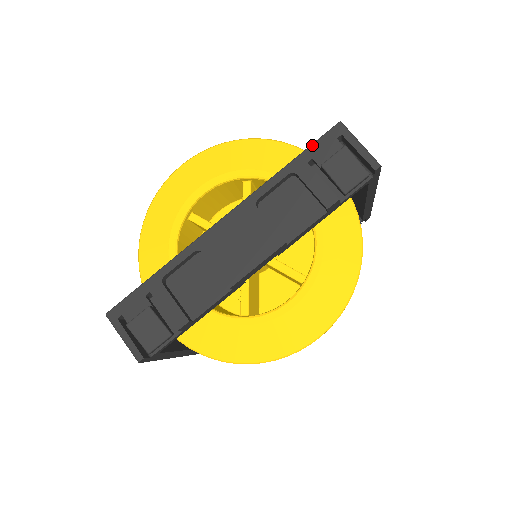
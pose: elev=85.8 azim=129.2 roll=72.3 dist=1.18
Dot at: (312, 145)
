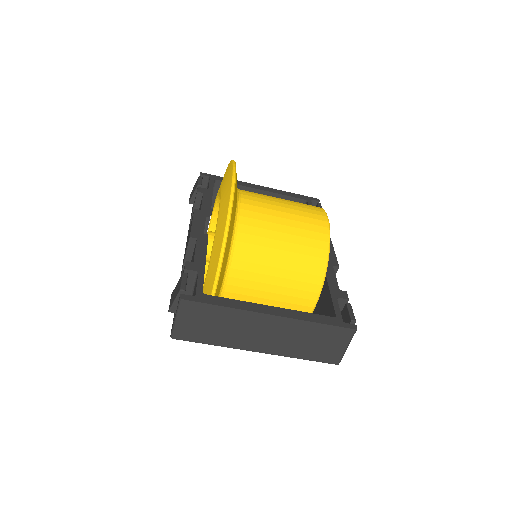
Dot at: occluded
